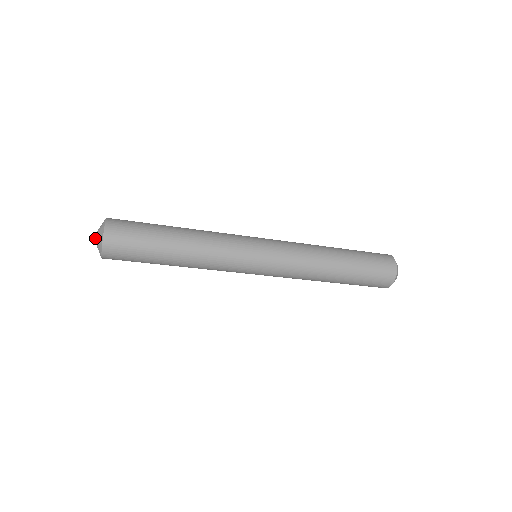
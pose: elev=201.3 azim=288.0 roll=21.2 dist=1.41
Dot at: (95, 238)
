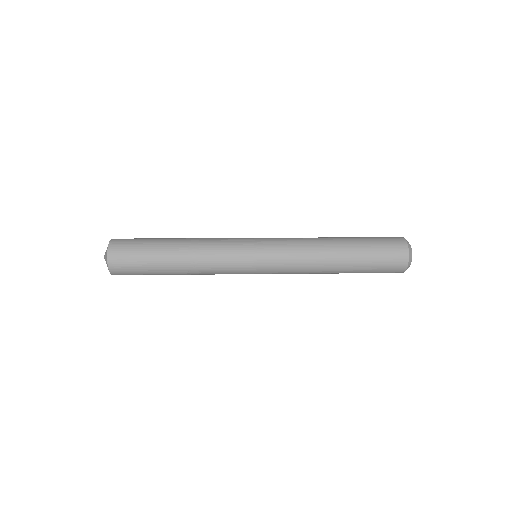
Dot at: (105, 260)
